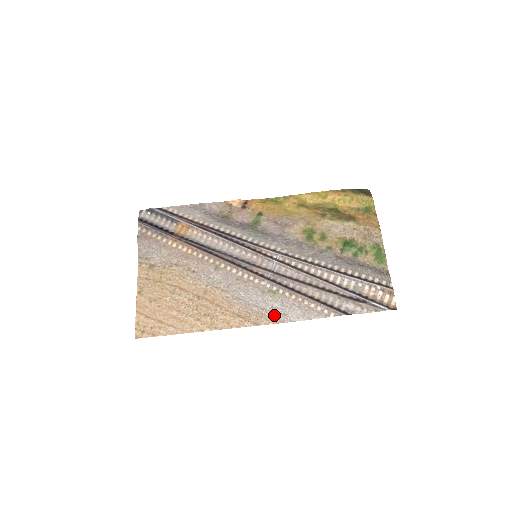
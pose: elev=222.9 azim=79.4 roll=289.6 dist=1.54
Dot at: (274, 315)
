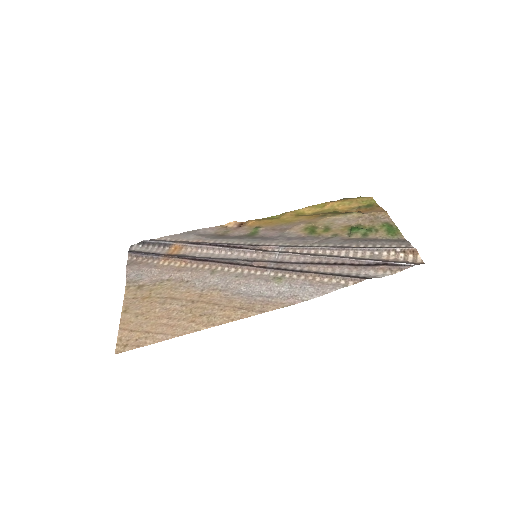
Dot at: (282, 300)
